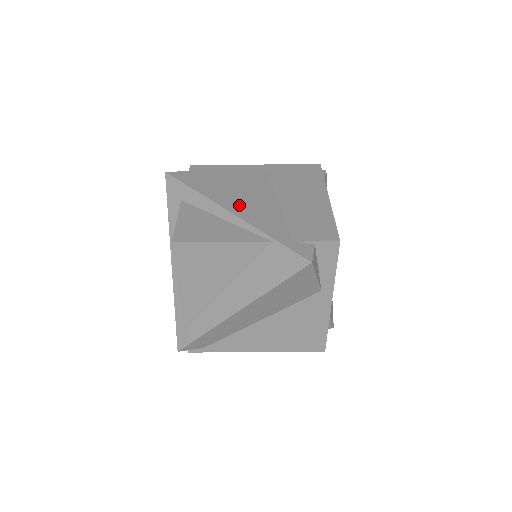
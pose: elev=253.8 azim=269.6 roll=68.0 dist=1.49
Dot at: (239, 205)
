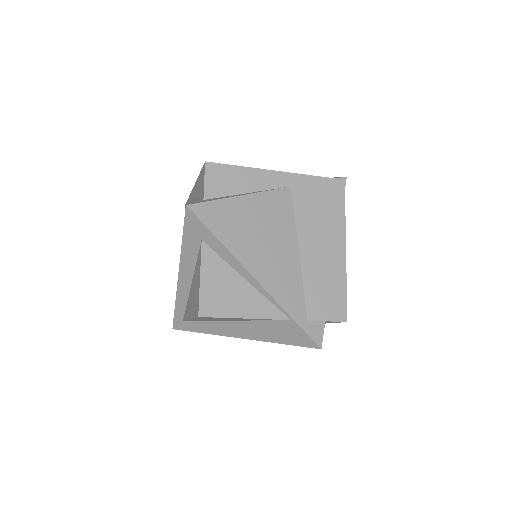
Dot at: (264, 265)
